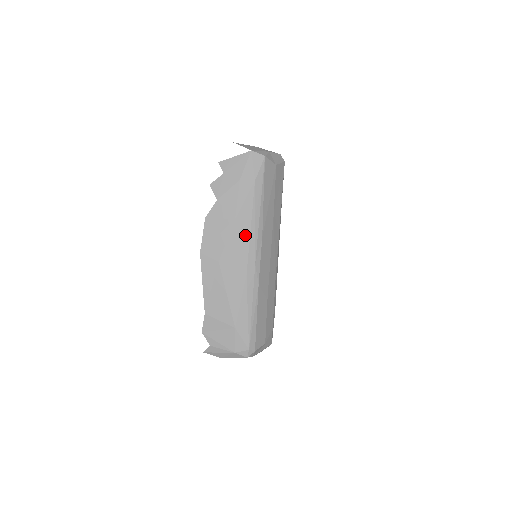
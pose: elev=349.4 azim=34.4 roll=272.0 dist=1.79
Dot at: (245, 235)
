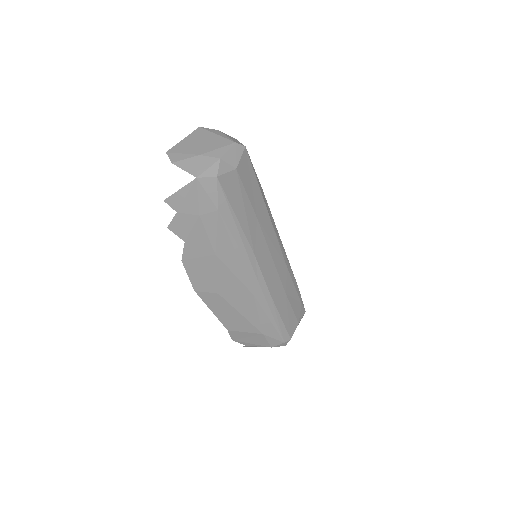
Dot at: (234, 264)
